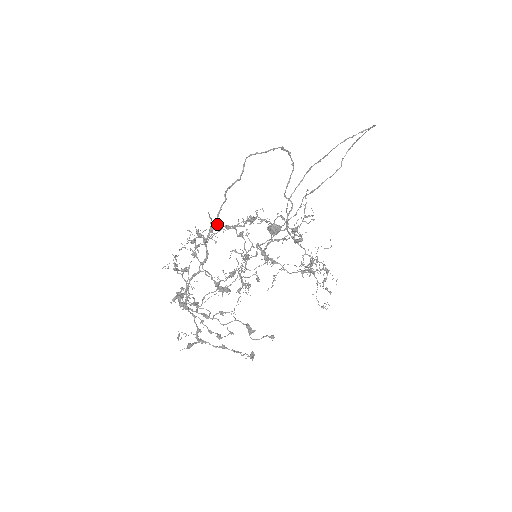
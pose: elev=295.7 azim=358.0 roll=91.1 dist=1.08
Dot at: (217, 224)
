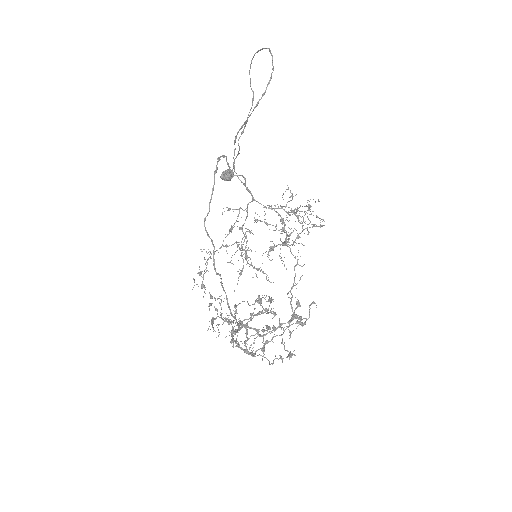
Dot at: (243, 320)
